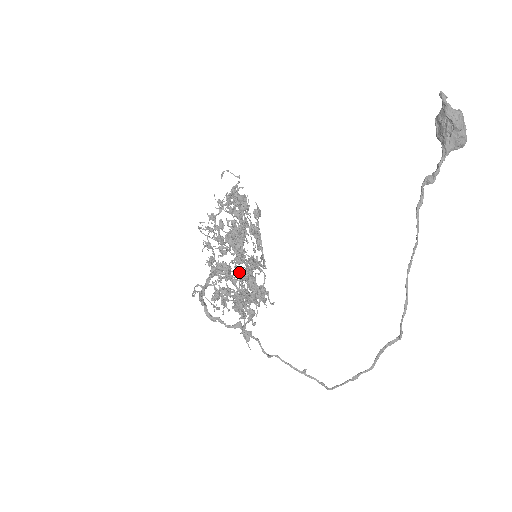
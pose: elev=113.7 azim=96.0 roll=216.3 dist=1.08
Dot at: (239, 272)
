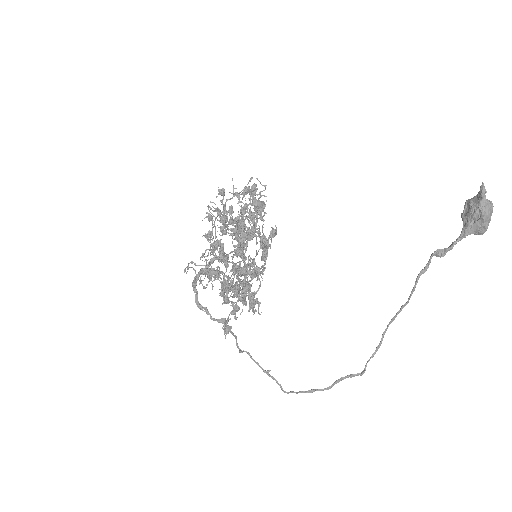
Dot at: (239, 278)
